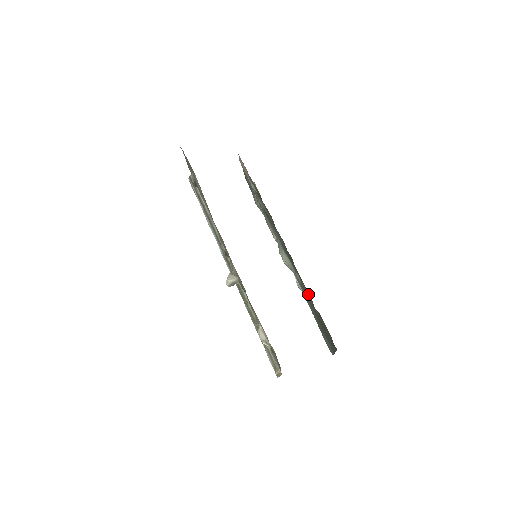
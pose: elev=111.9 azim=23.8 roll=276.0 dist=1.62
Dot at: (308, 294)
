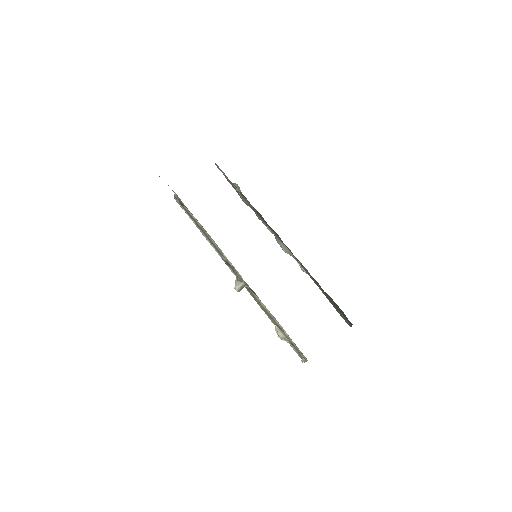
Dot at: occluded
